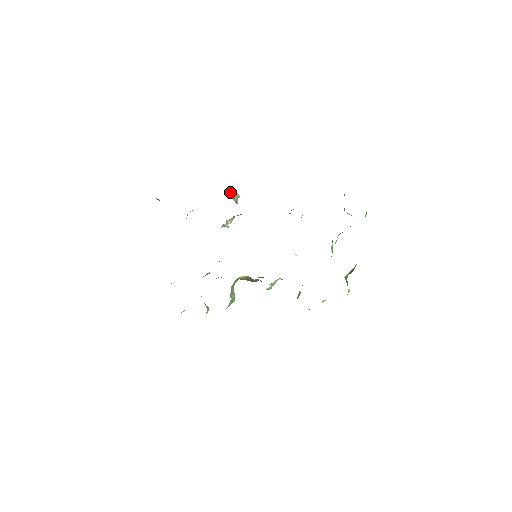
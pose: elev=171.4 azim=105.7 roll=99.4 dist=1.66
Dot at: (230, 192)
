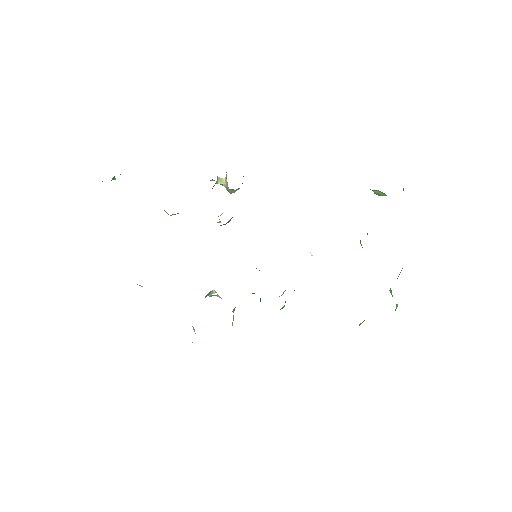
Dot at: (220, 178)
